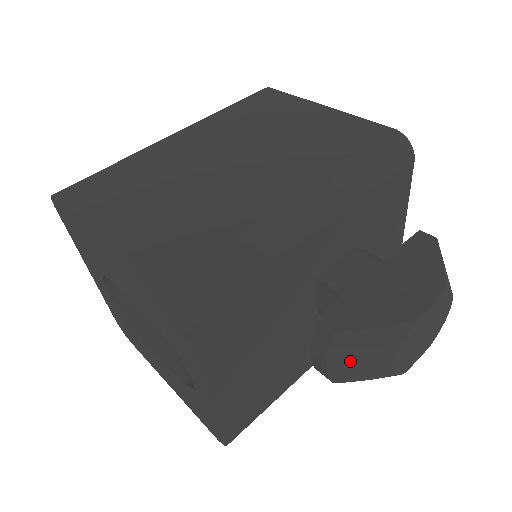
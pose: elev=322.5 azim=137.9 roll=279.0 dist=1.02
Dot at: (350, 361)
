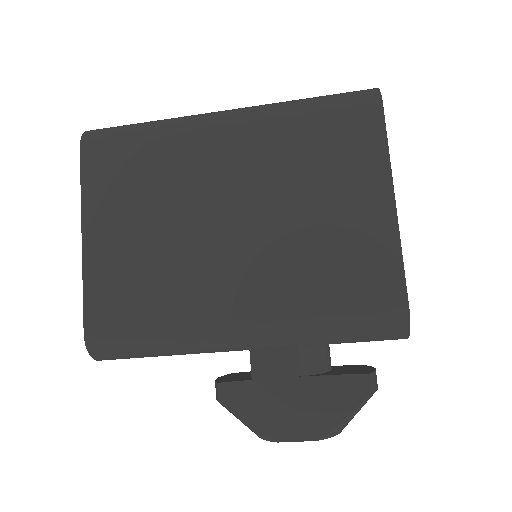
Dot at: occluded
